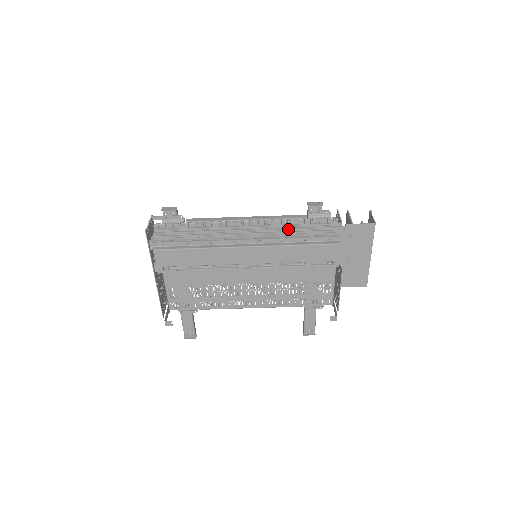
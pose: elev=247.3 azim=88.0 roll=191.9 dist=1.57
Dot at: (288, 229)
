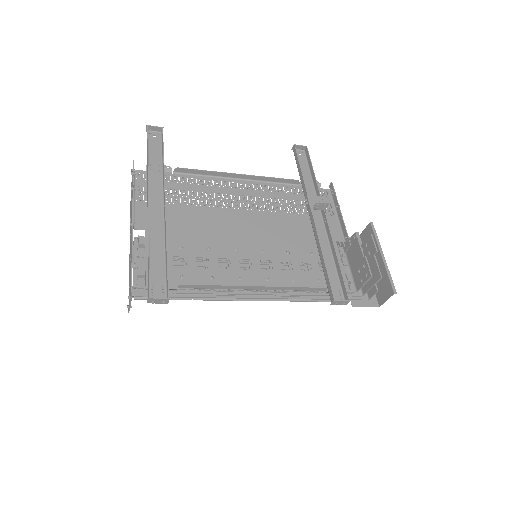
Dot at: (296, 295)
